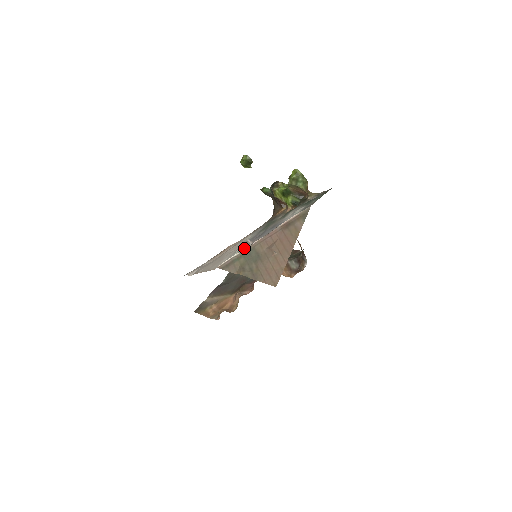
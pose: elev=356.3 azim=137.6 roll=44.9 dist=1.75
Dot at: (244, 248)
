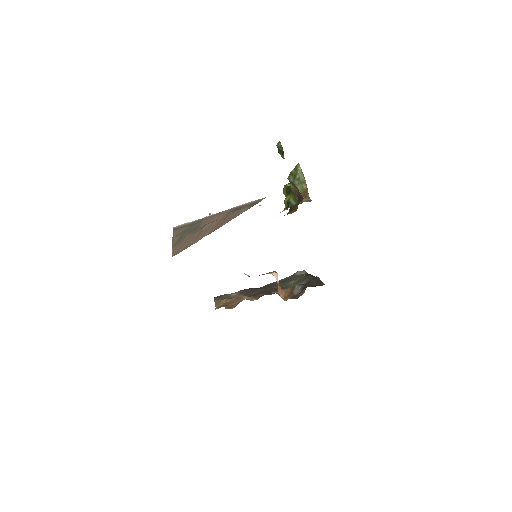
Dot at: occluded
